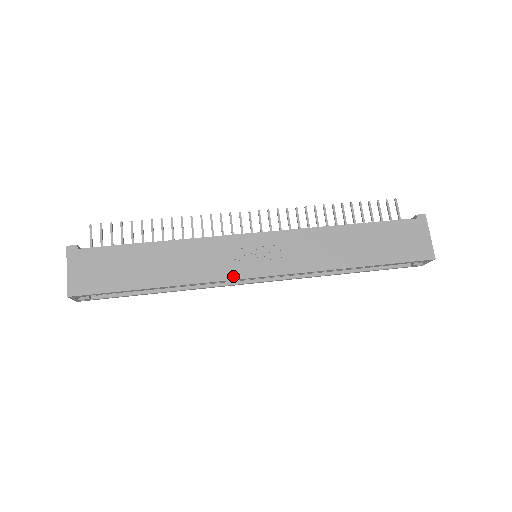
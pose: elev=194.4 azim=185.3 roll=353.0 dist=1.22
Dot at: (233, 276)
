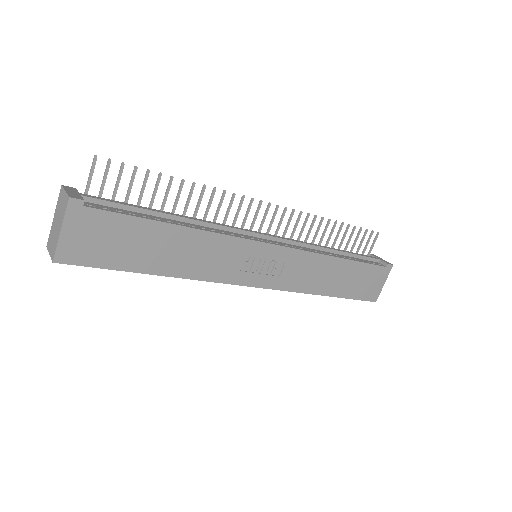
Dot at: (234, 281)
